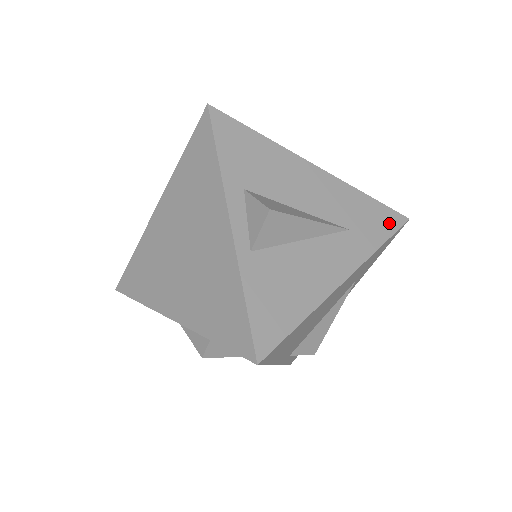
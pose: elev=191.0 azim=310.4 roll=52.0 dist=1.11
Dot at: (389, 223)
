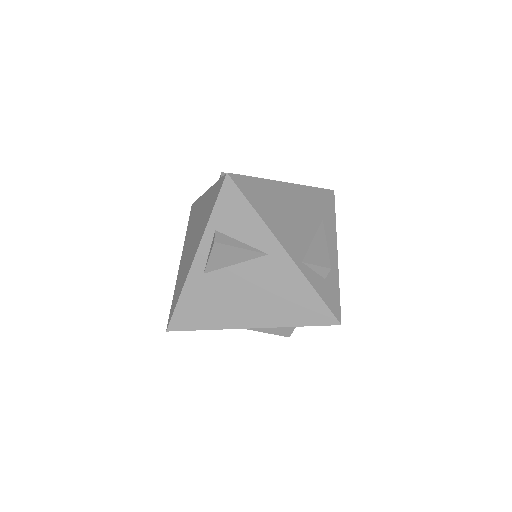
Dot at: occluded
